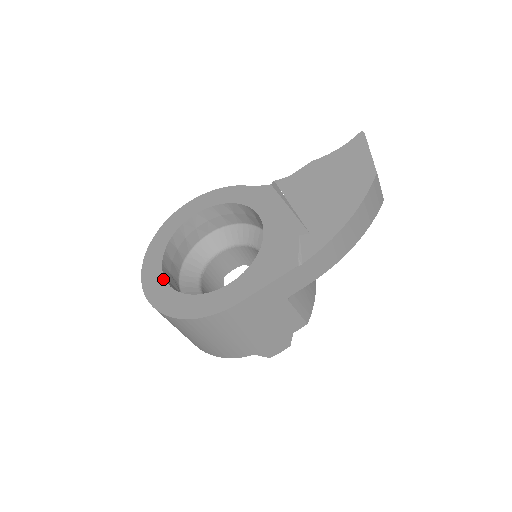
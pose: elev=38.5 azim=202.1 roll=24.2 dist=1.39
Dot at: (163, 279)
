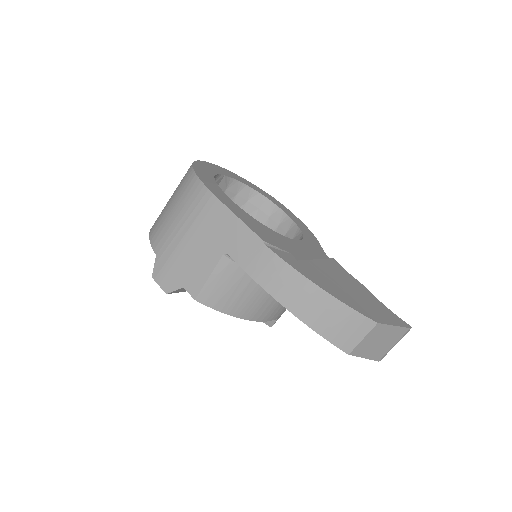
Dot at: (222, 174)
